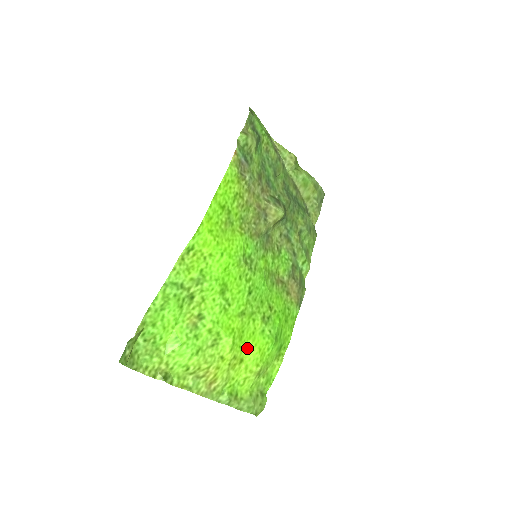
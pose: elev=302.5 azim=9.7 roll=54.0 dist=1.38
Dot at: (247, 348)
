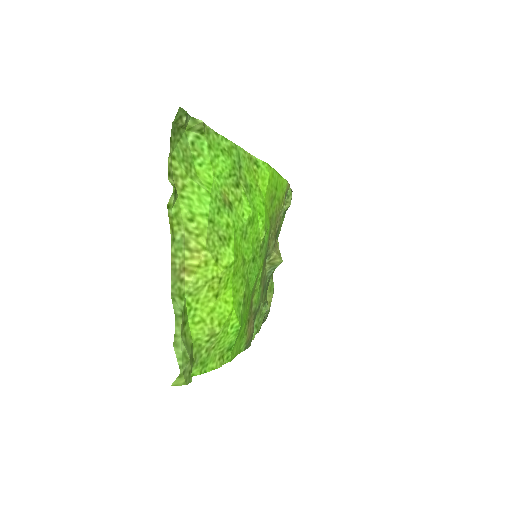
Dot at: (227, 293)
